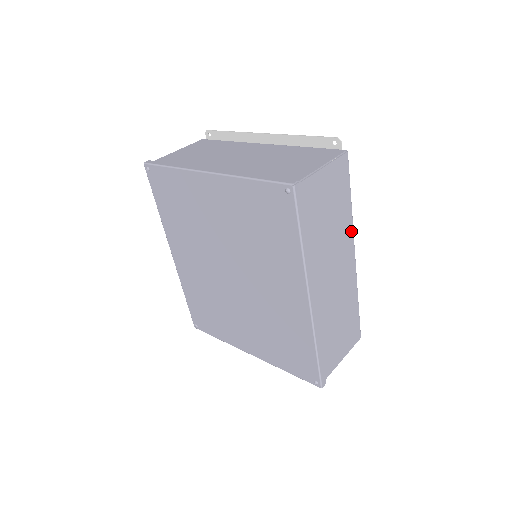
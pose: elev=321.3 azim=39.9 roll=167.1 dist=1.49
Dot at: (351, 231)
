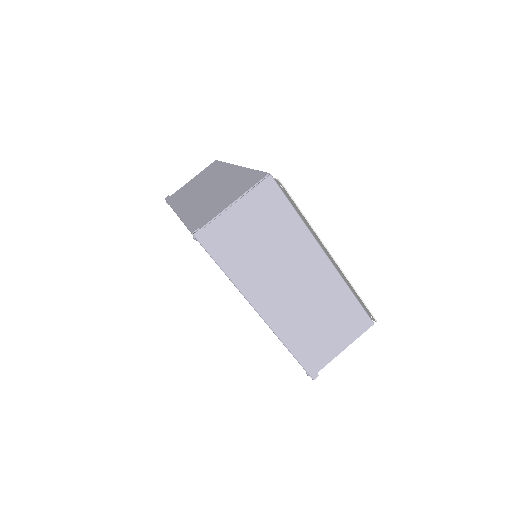
Dot at: occluded
